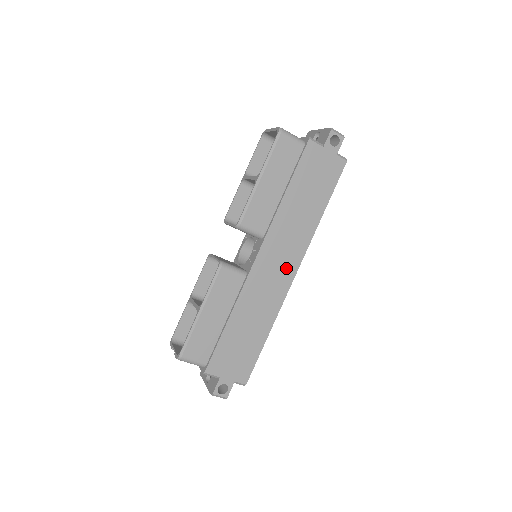
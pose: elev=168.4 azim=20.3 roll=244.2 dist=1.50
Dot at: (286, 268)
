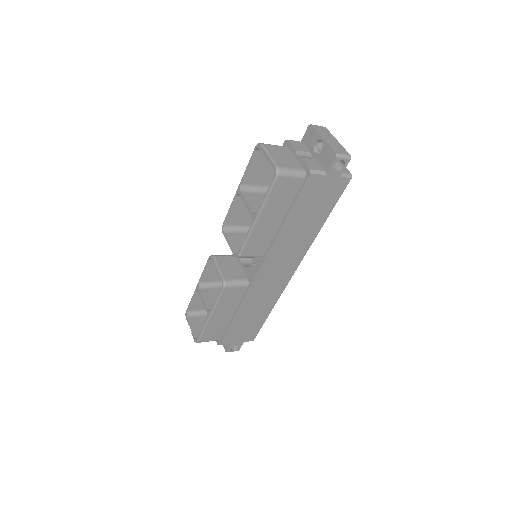
Dot at: (285, 272)
